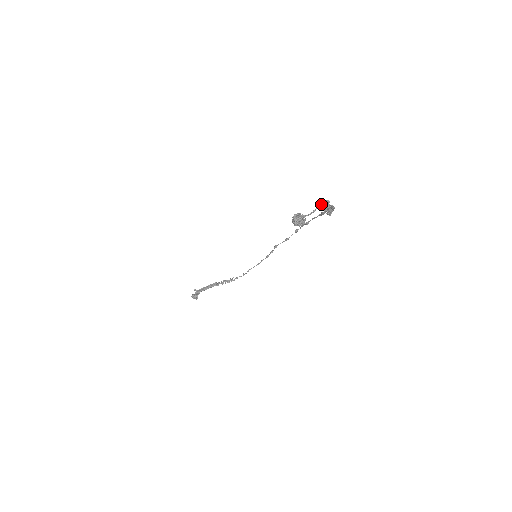
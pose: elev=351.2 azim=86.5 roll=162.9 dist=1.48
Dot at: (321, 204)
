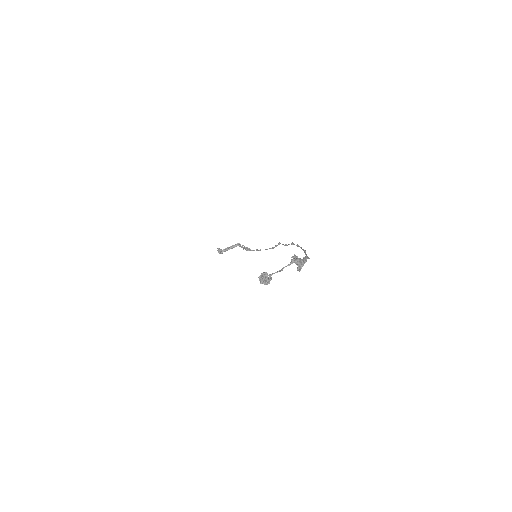
Dot at: (290, 262)
